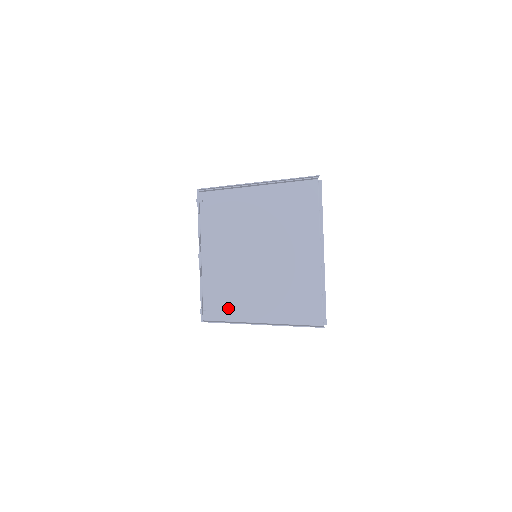
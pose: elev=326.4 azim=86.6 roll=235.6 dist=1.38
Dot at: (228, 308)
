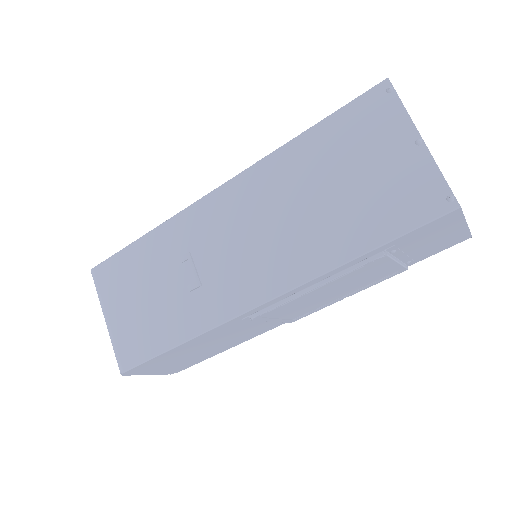
Dot at: occluded
